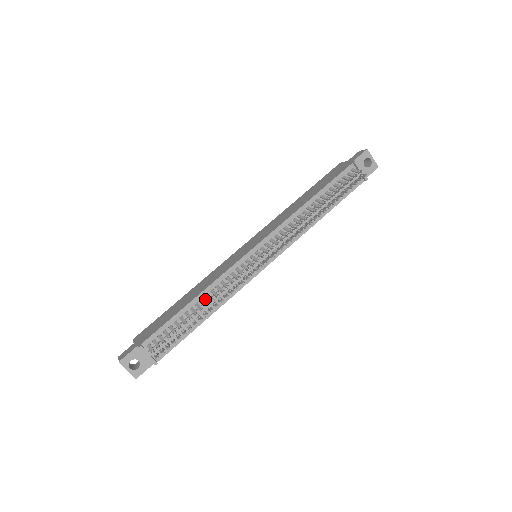
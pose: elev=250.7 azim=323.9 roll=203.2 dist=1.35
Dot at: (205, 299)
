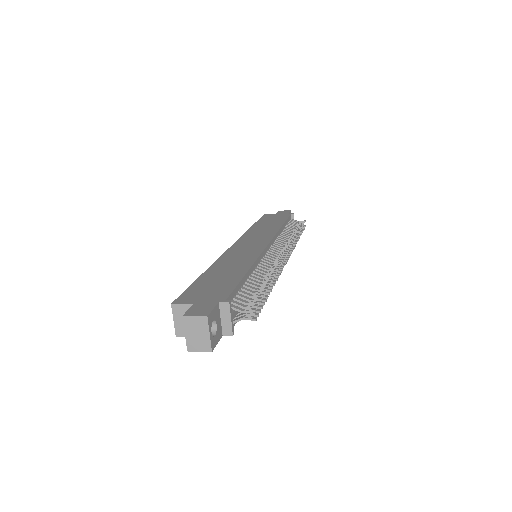
Dot at: (252, 275)
